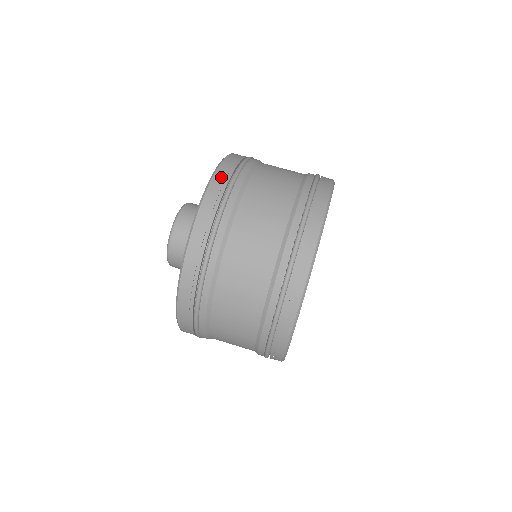
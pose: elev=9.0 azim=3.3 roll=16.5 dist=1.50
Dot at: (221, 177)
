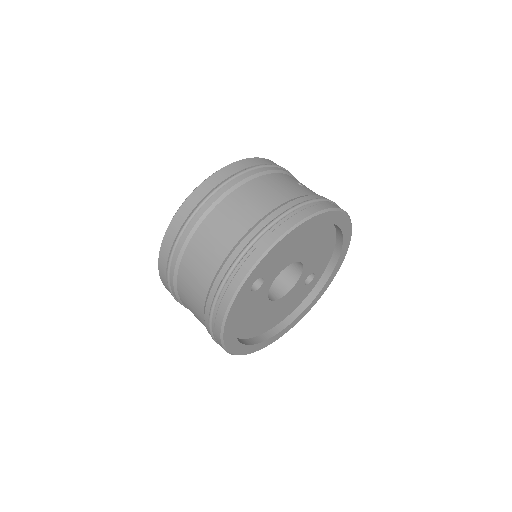
Dot at: (200, 192)
